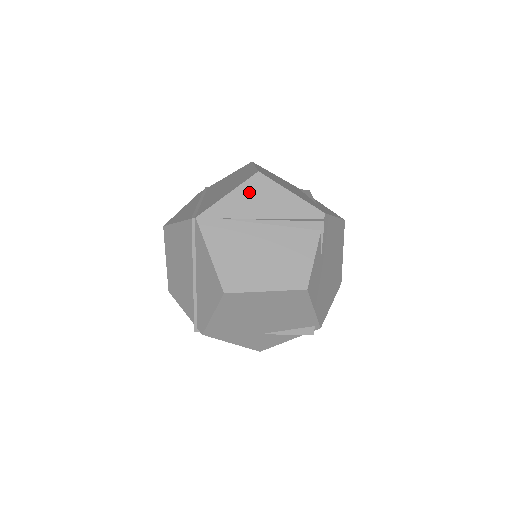
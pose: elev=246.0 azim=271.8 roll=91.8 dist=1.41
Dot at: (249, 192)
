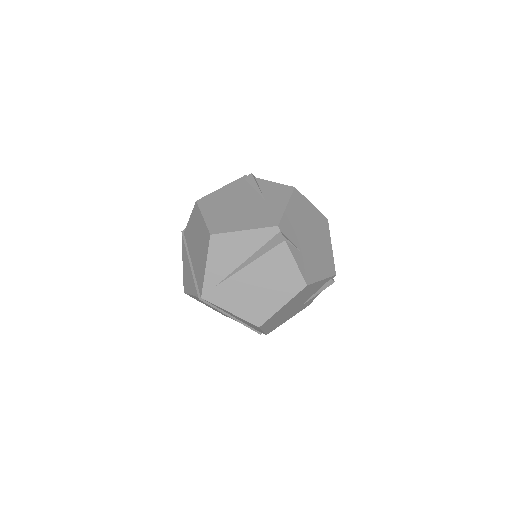
Dot at: (217, 254)
